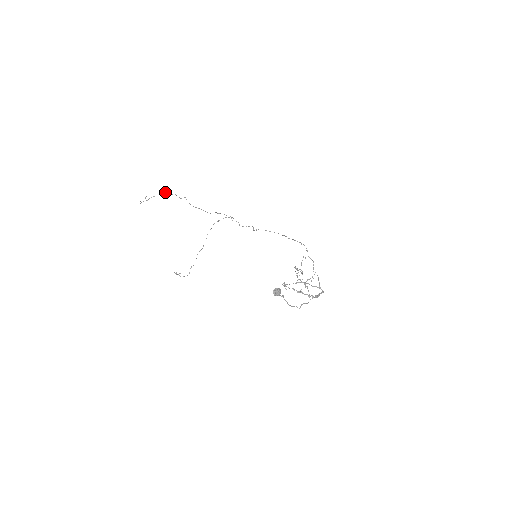
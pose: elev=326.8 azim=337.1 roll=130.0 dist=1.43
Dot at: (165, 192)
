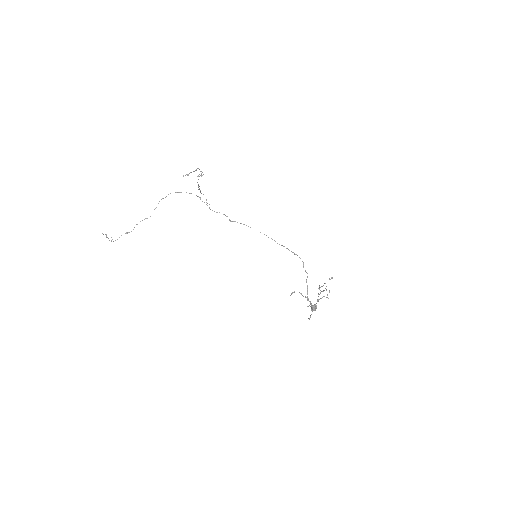
Dot at: occluded
